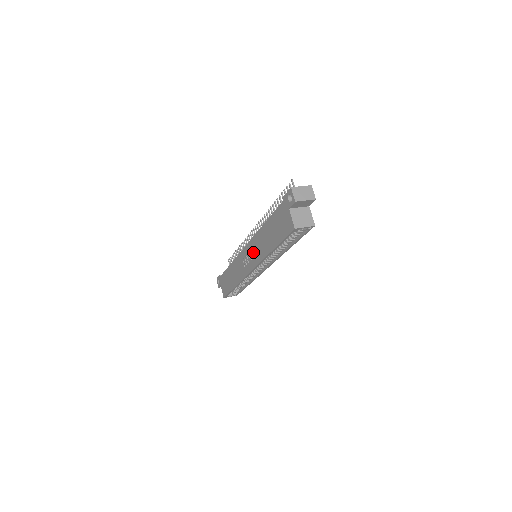
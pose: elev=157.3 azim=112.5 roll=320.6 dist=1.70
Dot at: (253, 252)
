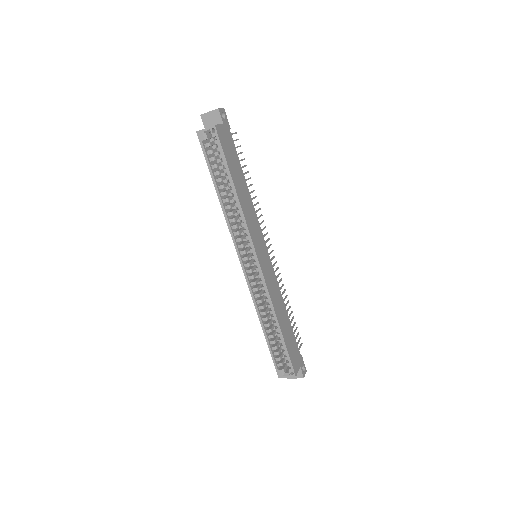
Dot at: occluded
